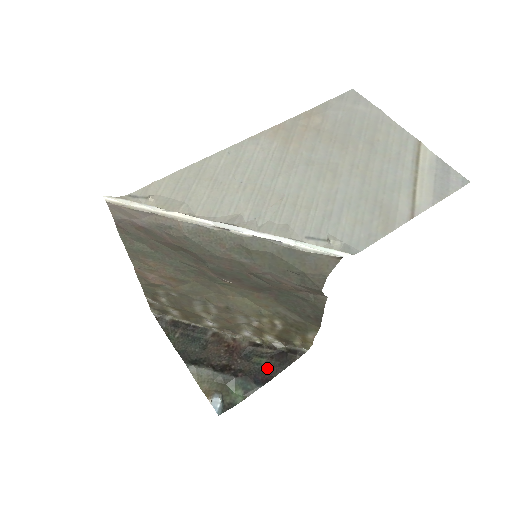
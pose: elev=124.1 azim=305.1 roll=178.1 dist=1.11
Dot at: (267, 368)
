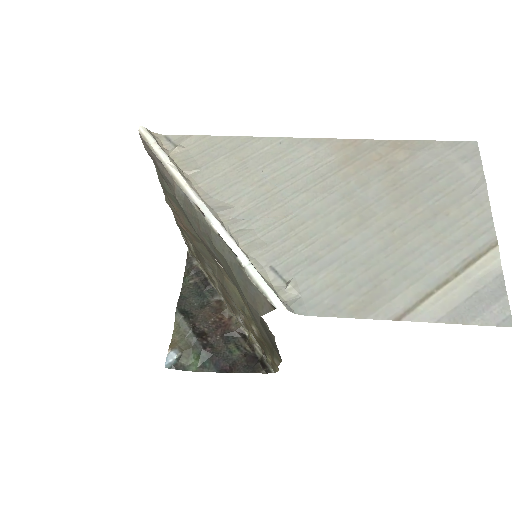
Dot at: (234, 361)
